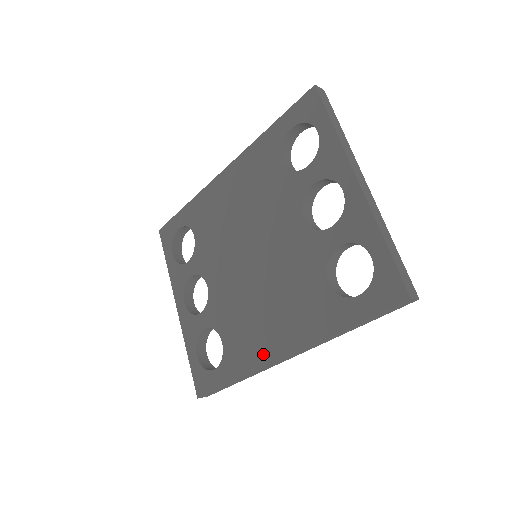
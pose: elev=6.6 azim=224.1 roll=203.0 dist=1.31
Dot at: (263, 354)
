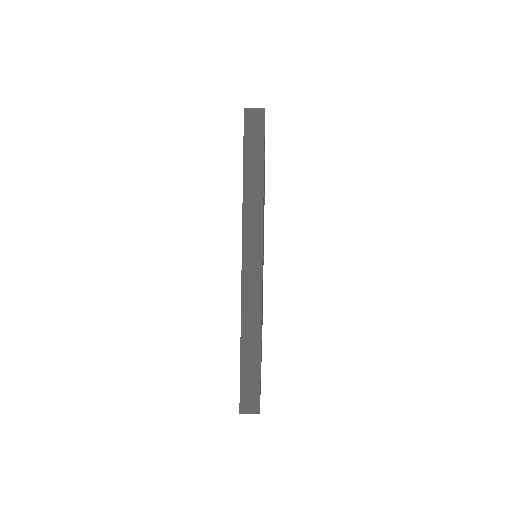
Dot at: occluded
